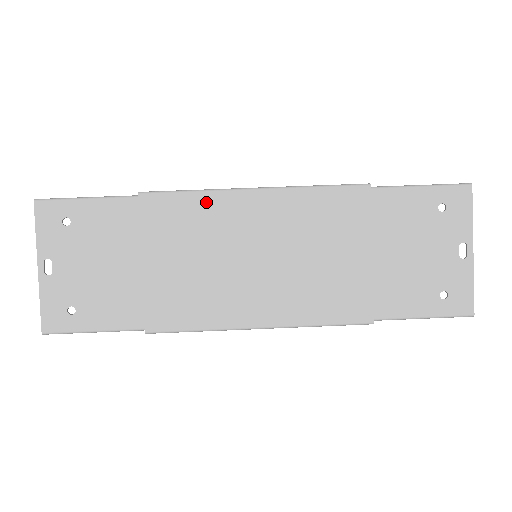
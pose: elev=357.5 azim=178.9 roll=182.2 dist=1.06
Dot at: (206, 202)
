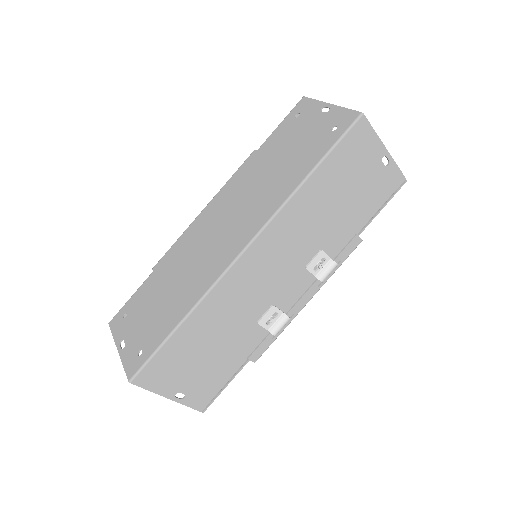
Dot at: (184, 238)
